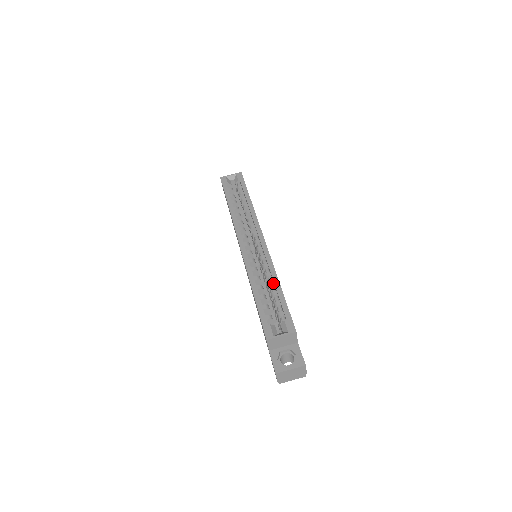
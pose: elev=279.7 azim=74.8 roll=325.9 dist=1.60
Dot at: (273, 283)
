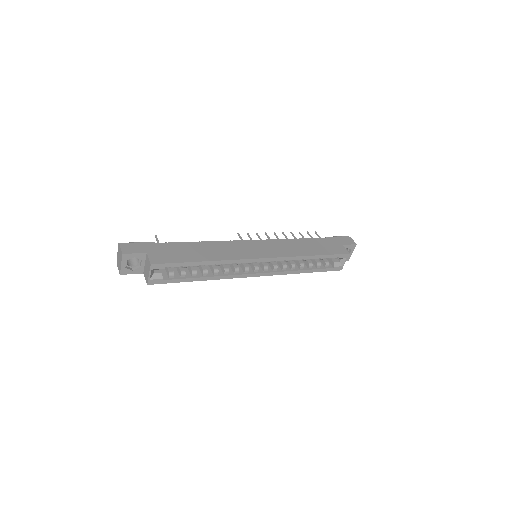
Dot at: (306, 259)
